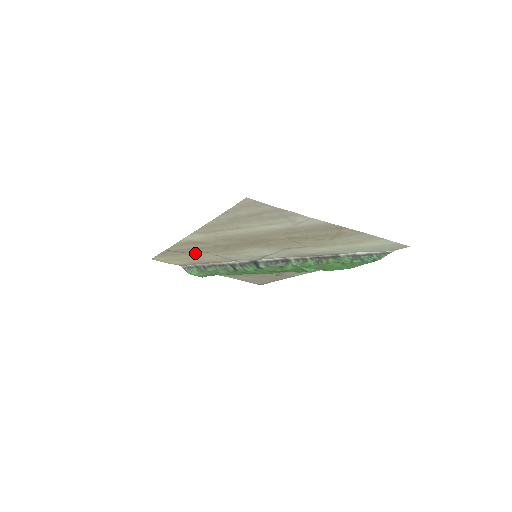
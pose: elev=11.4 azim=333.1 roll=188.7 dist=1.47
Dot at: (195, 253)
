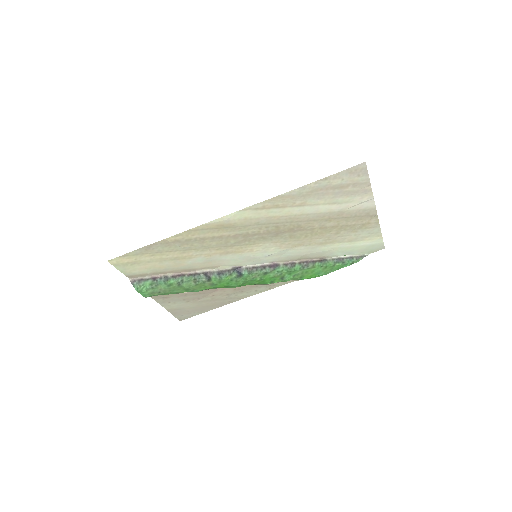
Dot at: (191, 249)
